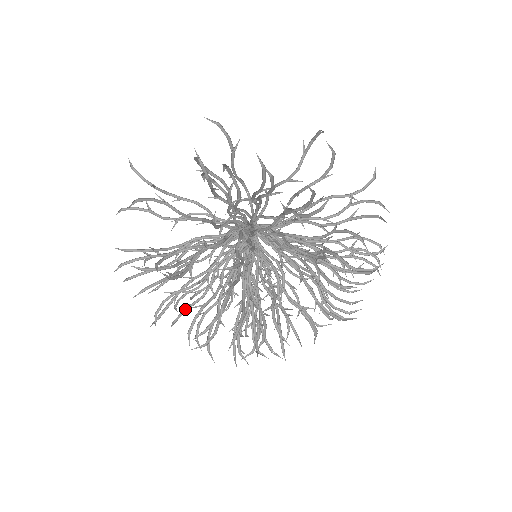
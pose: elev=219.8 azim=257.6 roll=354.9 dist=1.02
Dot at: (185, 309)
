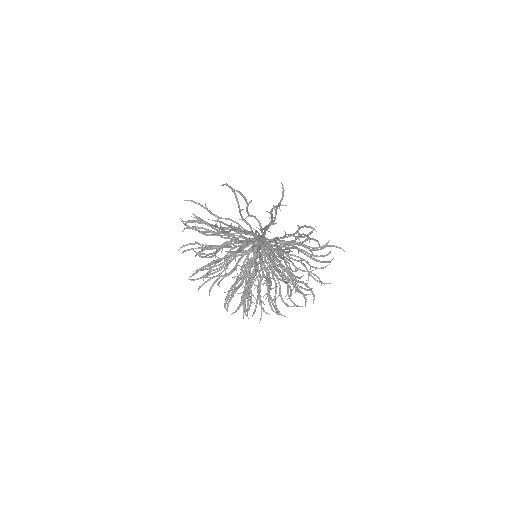
Dot at: (242, 295)
